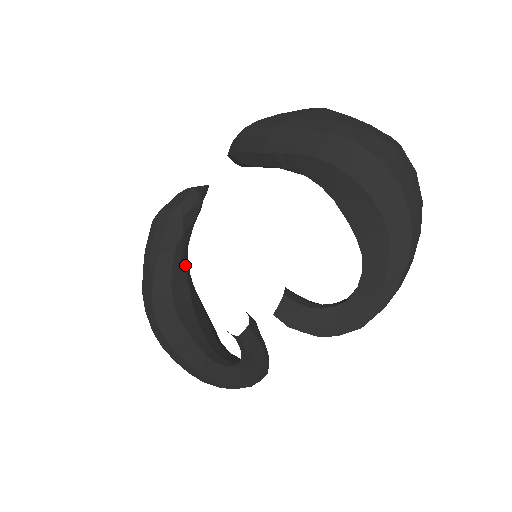
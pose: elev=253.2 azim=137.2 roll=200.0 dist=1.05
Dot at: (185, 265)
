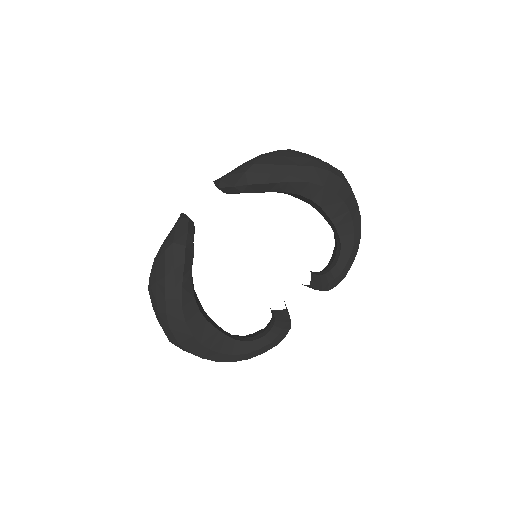
Dot at: occluded
